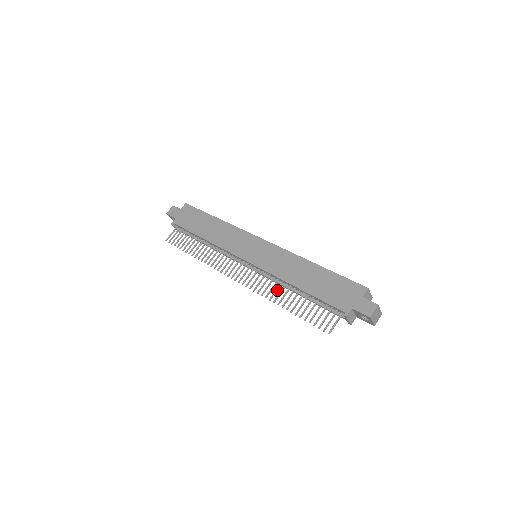
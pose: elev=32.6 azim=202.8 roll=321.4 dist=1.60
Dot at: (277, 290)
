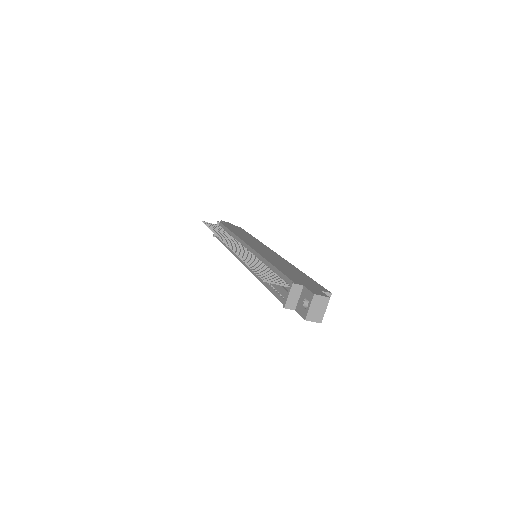
Dot at: (251, 259)
